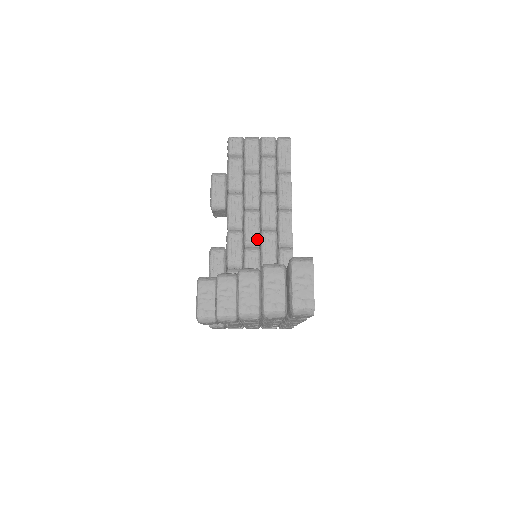
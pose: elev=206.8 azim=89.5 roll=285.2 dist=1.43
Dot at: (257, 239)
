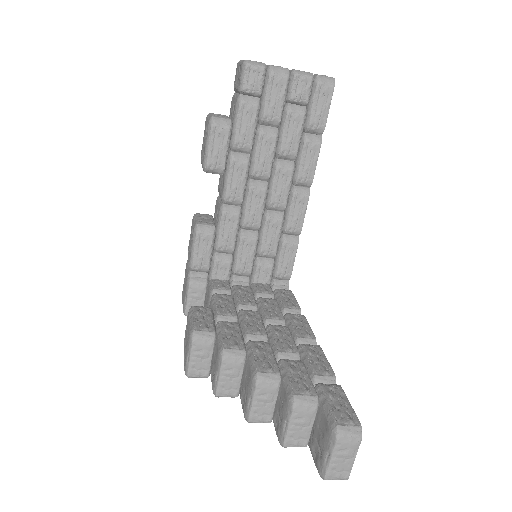
Dot at: (258, 223)
